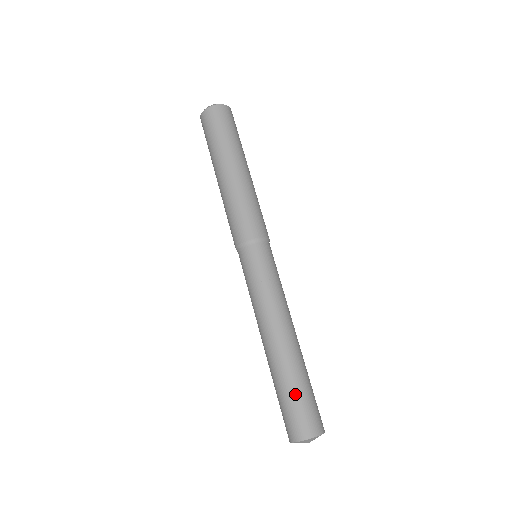
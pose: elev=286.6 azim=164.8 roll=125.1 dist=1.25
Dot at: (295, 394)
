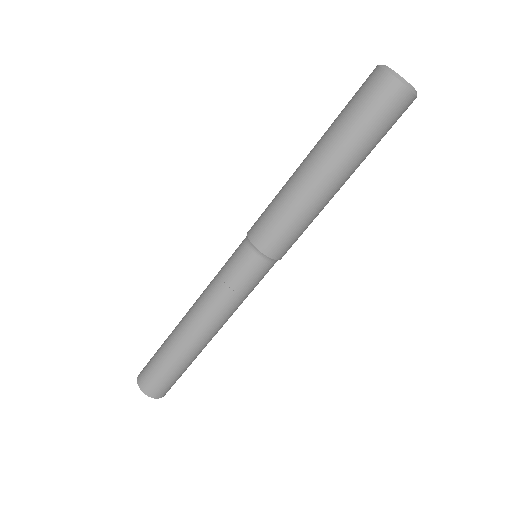
Dot at: (178, 374)
